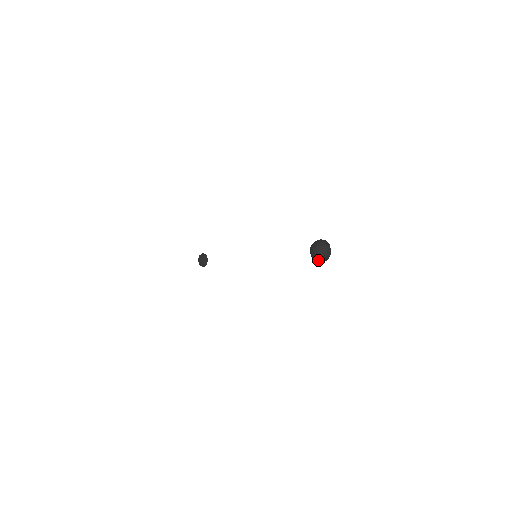
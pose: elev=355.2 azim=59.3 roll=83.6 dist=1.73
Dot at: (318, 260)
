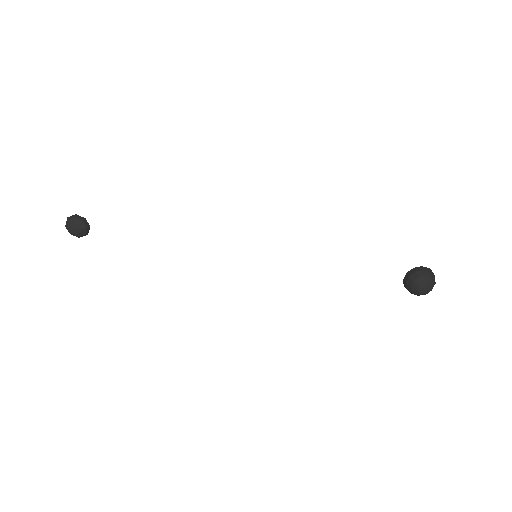
Dot at: occluded
